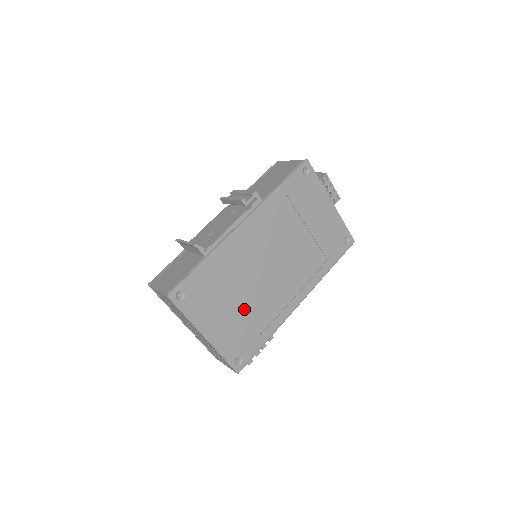
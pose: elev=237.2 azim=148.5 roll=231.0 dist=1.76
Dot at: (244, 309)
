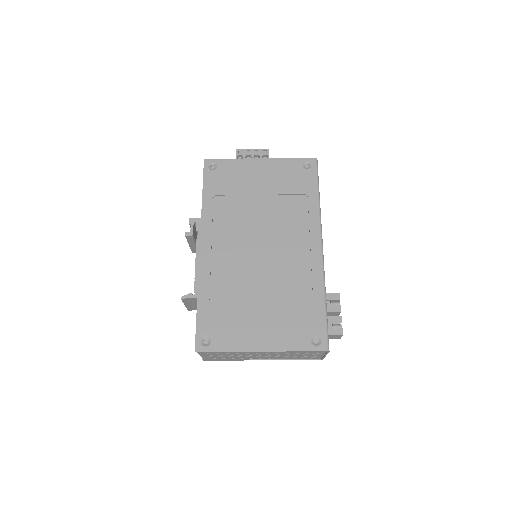
Dot at: (273, 299)
